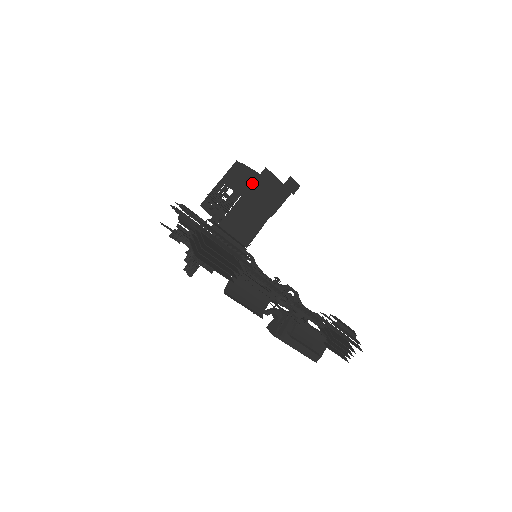
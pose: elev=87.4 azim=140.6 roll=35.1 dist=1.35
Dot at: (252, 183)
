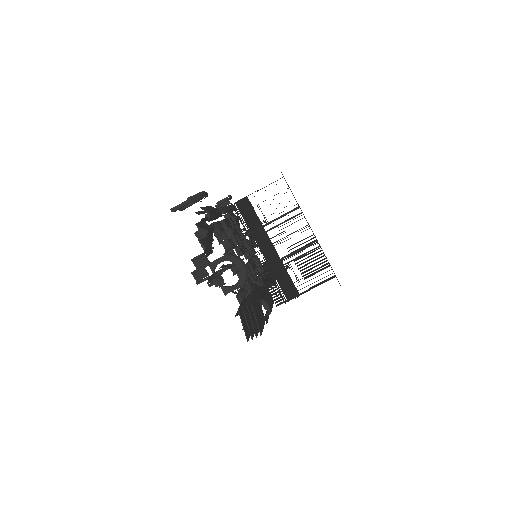
Dot at: occluded
